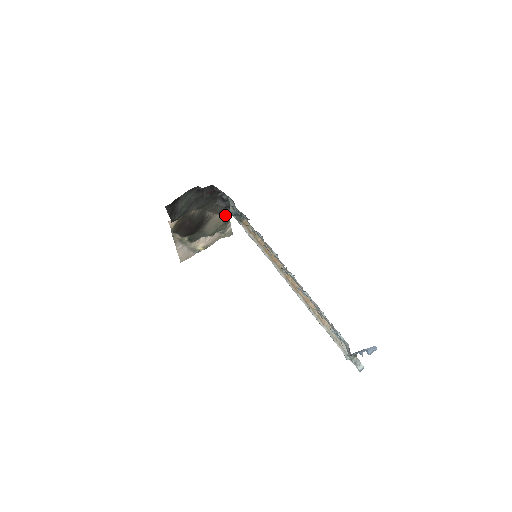
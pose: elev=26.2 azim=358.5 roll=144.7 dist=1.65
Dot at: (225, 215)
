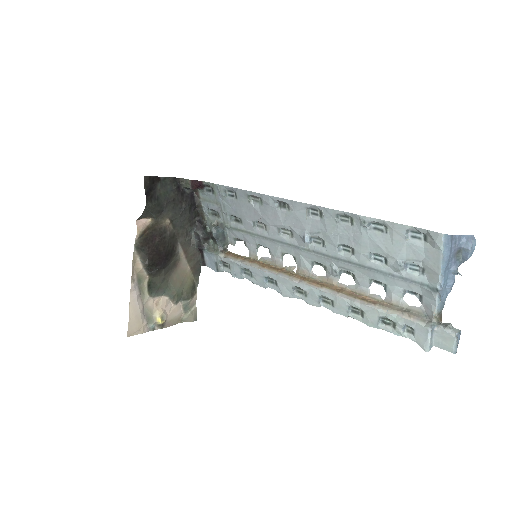
Dot at: (193, 274)
